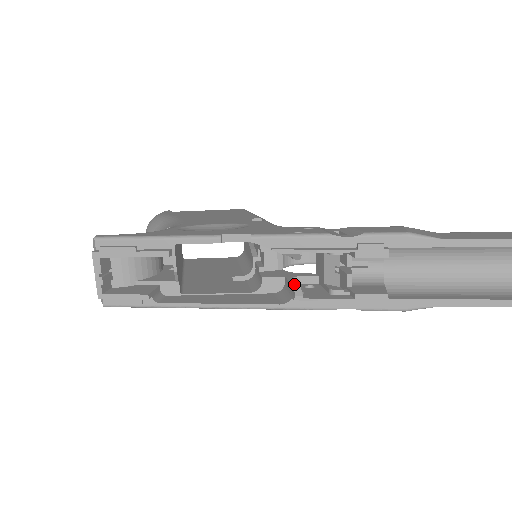
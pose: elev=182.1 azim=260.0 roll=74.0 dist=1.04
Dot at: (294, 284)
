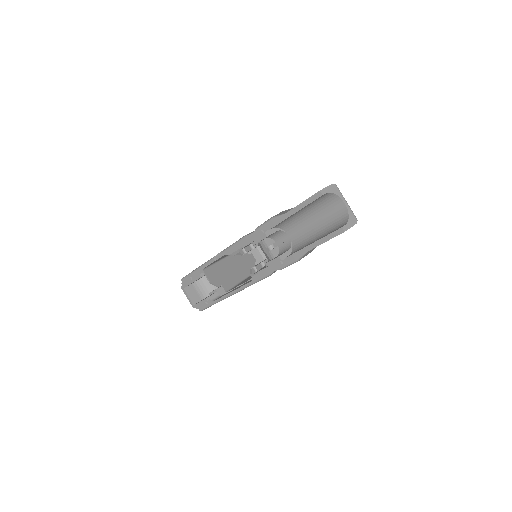
Dot at: (252, 268)
